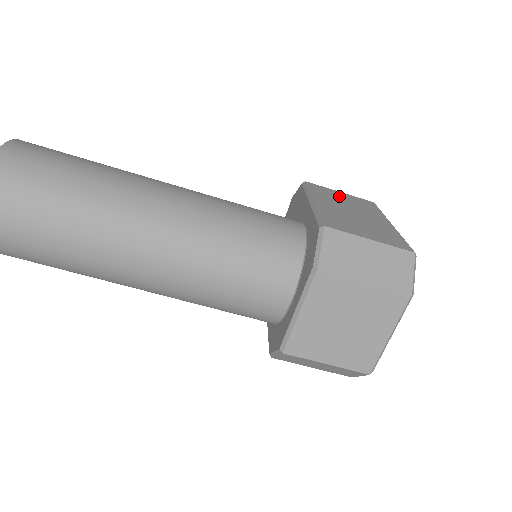
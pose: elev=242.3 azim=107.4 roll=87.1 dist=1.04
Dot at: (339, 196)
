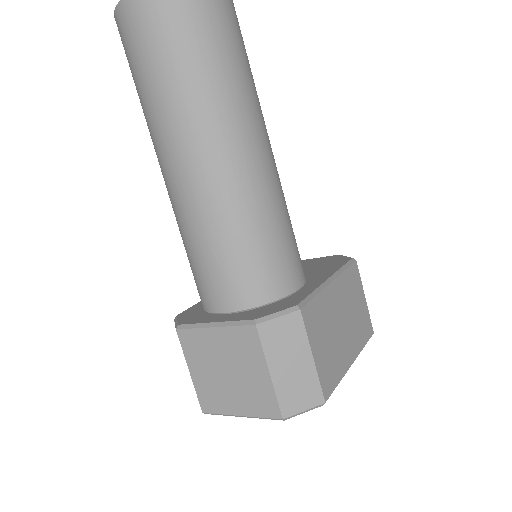
Dot at: (358, 299)
